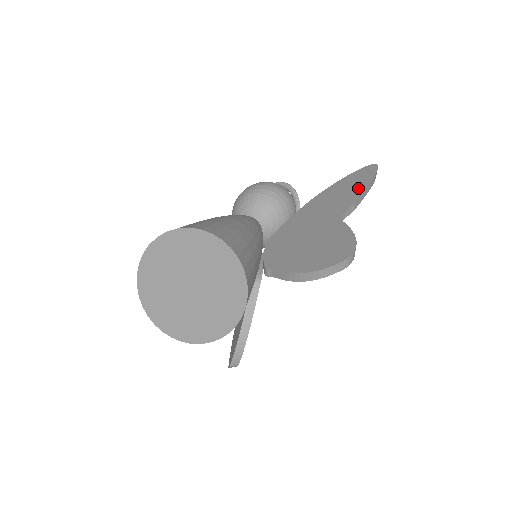
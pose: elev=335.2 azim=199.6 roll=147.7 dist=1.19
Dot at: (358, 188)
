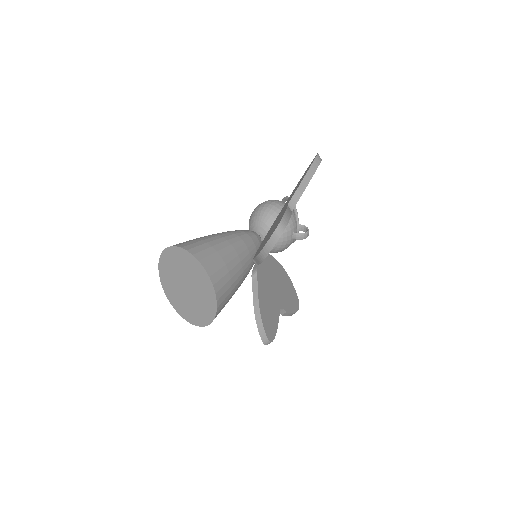
Dot at: (303, 177)
